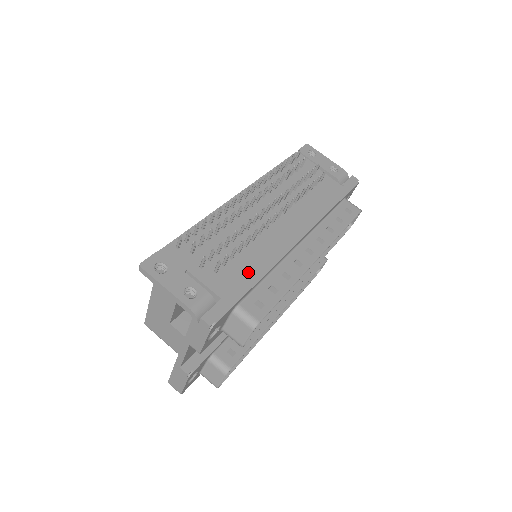
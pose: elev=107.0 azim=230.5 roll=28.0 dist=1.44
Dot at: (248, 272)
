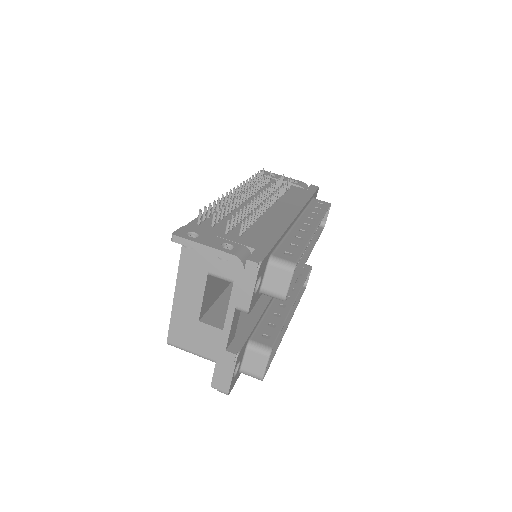
Dot at: (267, 234)
